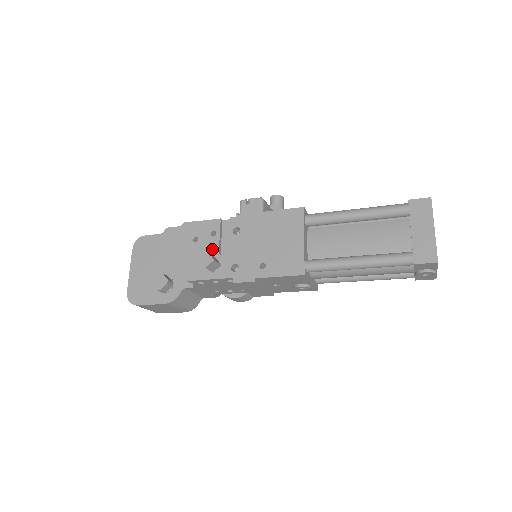
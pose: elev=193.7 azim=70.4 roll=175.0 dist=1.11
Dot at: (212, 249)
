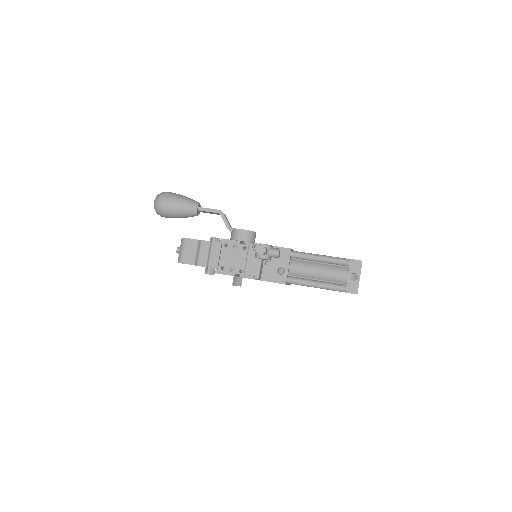
Dot at: occluded
